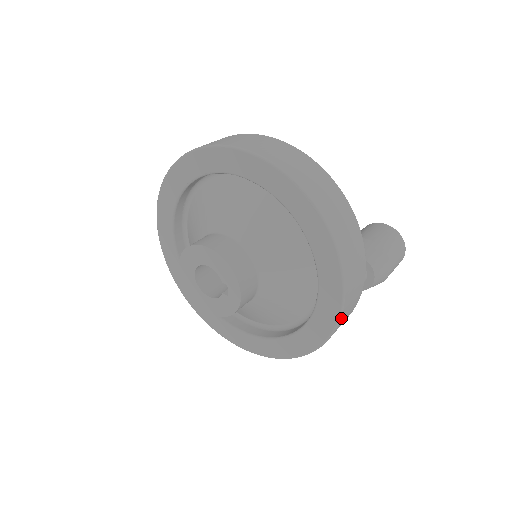
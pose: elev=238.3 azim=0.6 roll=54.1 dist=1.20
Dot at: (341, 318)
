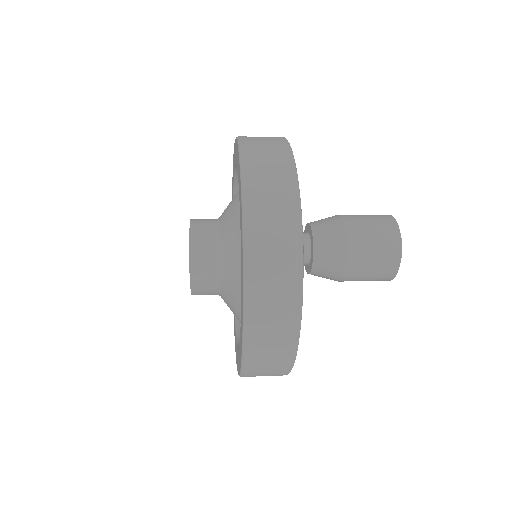
Dot at: (248, 273)
